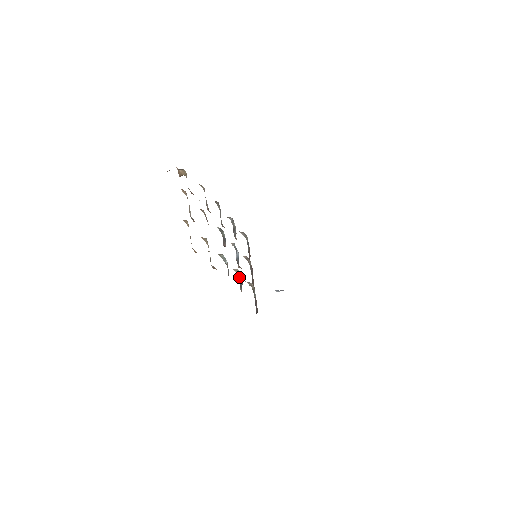
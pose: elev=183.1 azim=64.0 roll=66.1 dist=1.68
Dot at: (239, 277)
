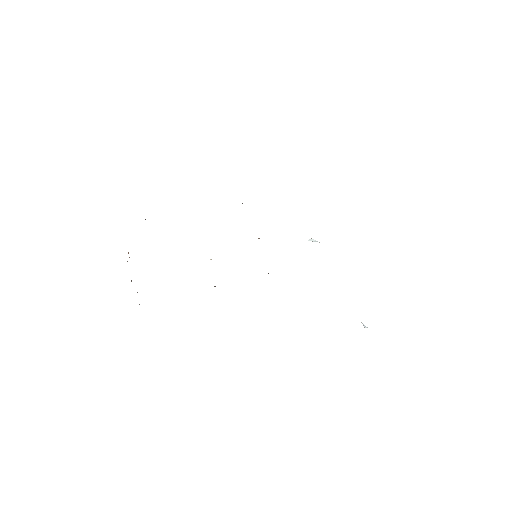
Dot at: occluded
